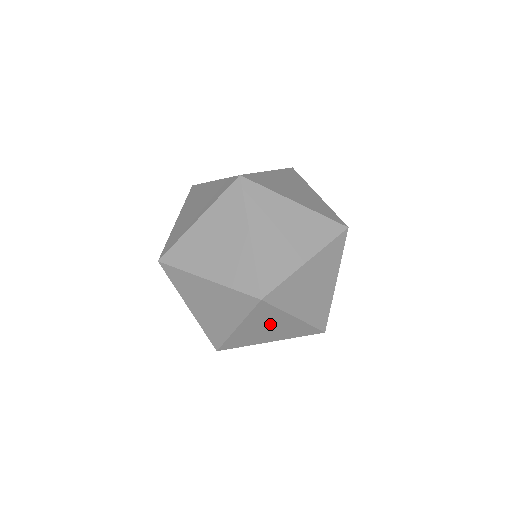
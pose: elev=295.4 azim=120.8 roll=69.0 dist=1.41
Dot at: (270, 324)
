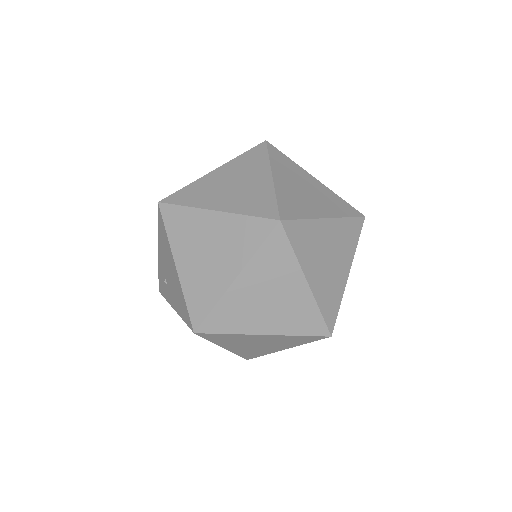
Dot at: (275, 286)
